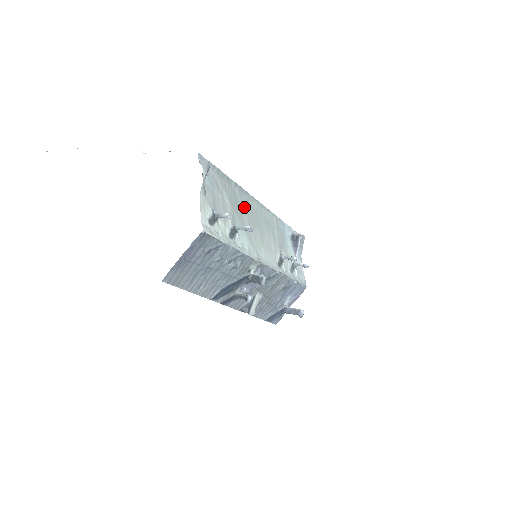
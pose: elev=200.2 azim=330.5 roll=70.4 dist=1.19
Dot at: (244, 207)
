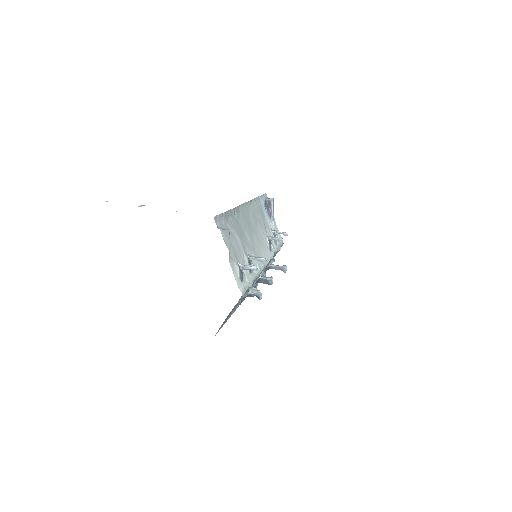
Dot at: (243, 224)
